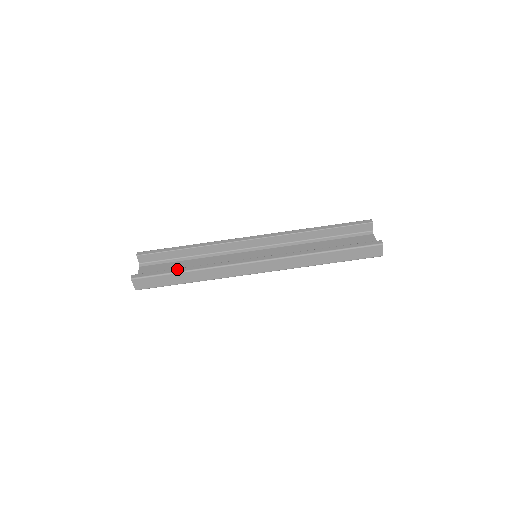
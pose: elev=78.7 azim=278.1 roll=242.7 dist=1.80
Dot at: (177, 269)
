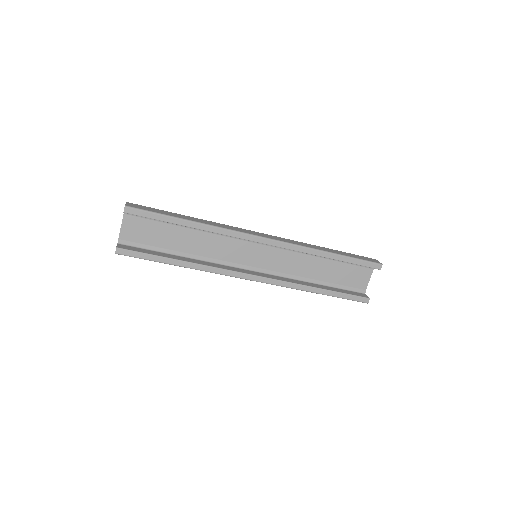
Dot at: (169, 260)
